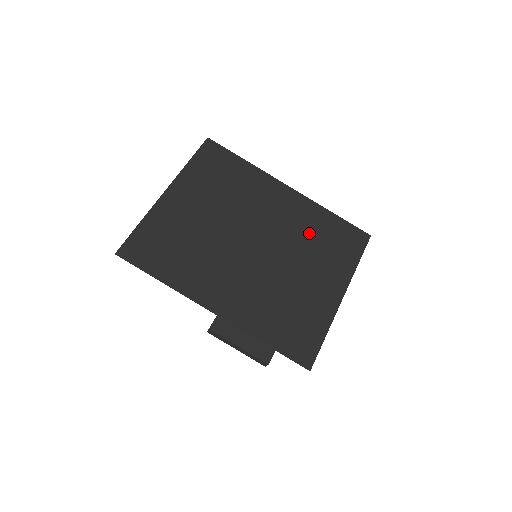
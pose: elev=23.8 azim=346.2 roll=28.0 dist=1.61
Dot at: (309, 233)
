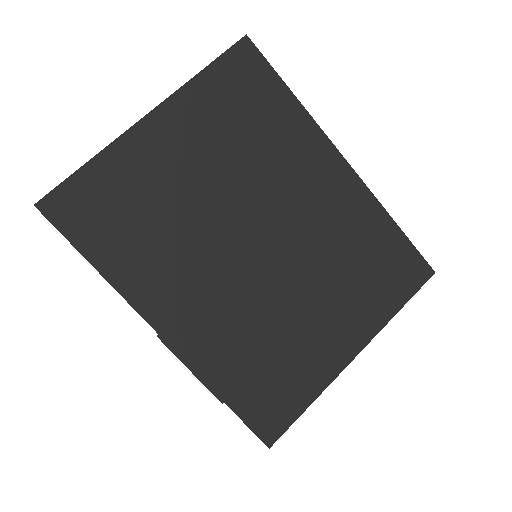
Dot at: (346, 246)
